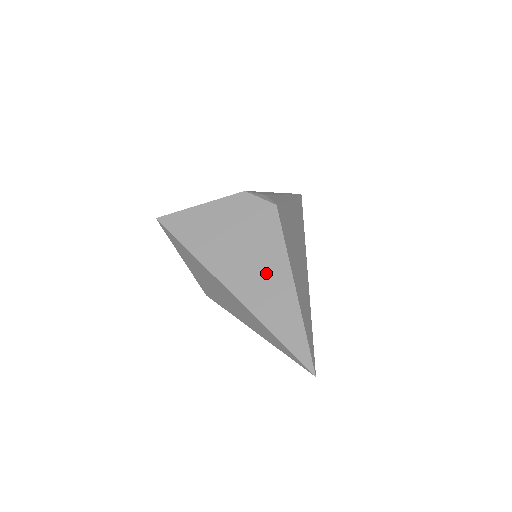
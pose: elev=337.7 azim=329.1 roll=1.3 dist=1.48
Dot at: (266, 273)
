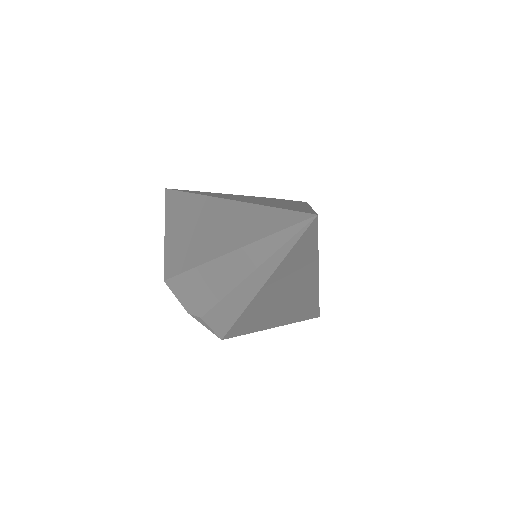
Dot at: (275, 202)
